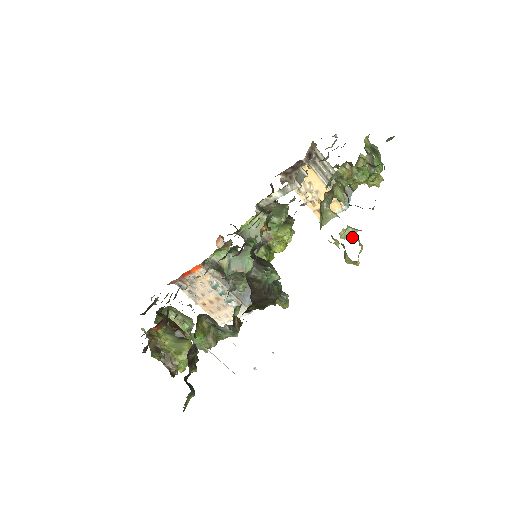
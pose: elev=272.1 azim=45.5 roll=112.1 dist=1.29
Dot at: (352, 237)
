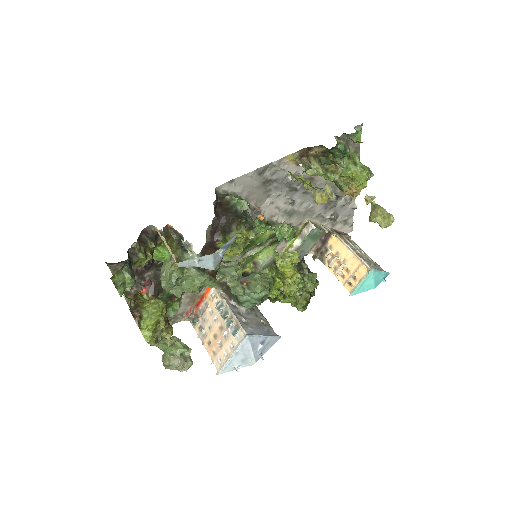
Dot at: occluded
